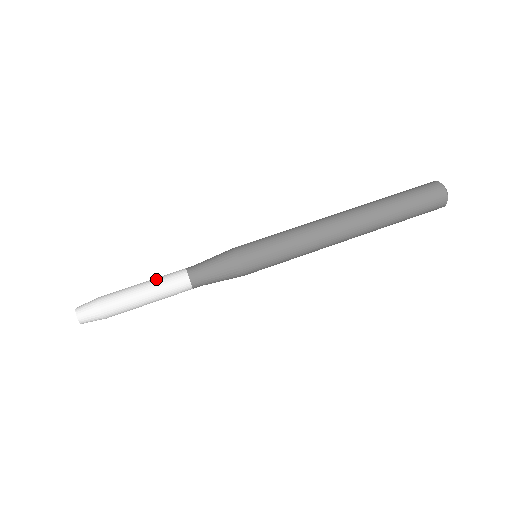
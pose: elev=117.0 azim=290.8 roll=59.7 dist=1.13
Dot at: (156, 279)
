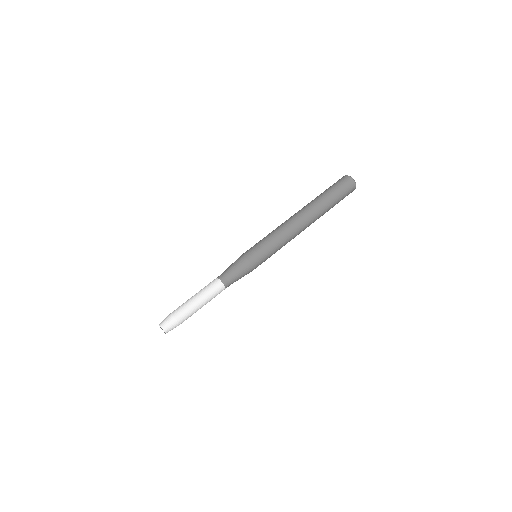
Dot at: (201, 290)
